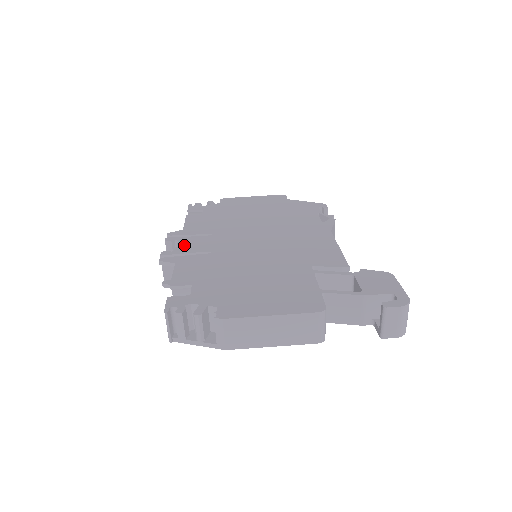
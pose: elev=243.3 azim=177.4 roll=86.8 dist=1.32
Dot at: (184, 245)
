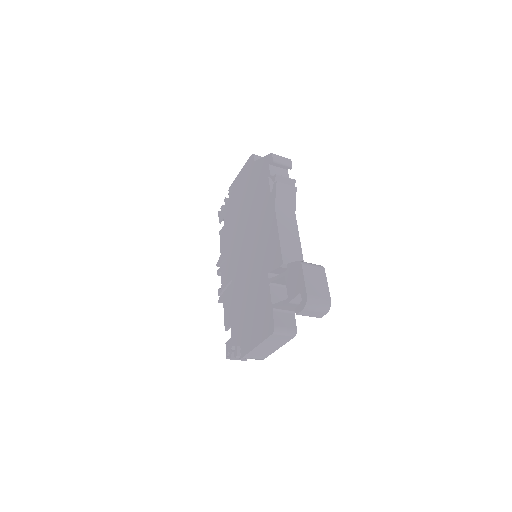
Dot at: (223, 277)
